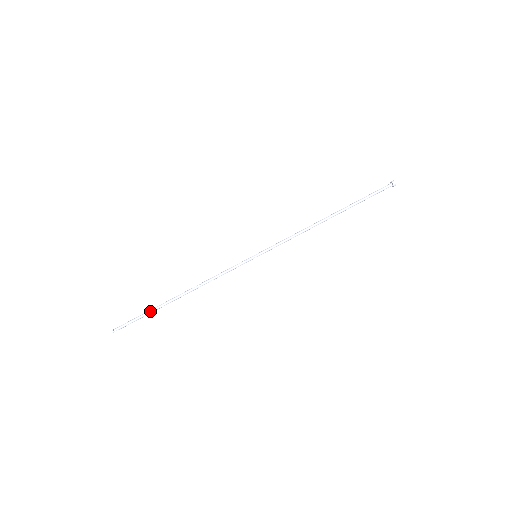
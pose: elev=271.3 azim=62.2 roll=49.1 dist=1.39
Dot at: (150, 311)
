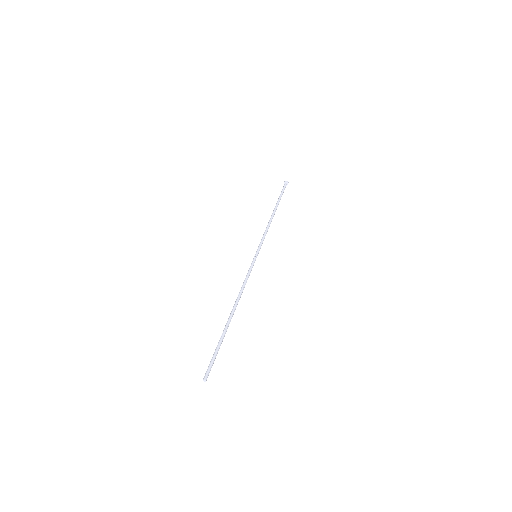
Dot at: (220, 339)
